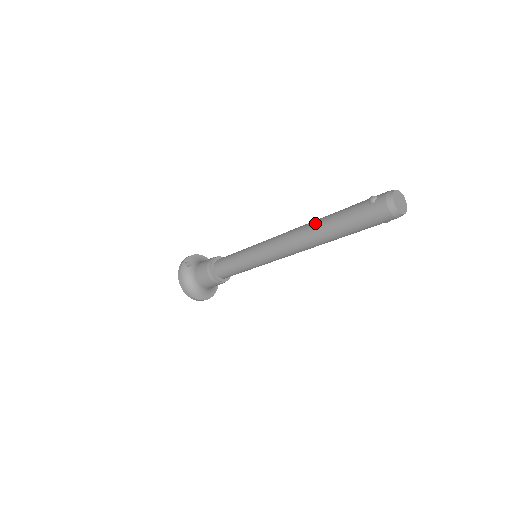
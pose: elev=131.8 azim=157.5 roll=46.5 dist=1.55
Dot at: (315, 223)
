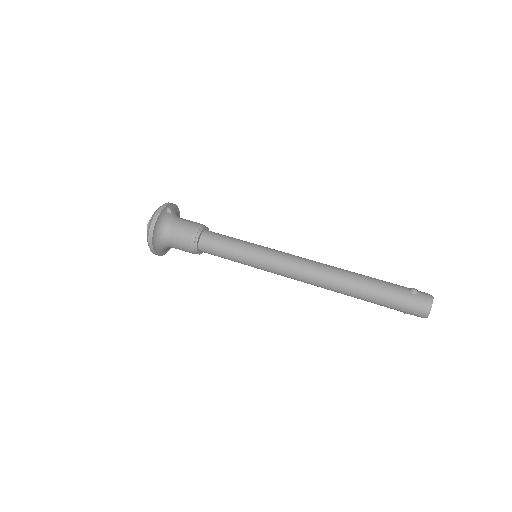
Dot at: (348, 273)
